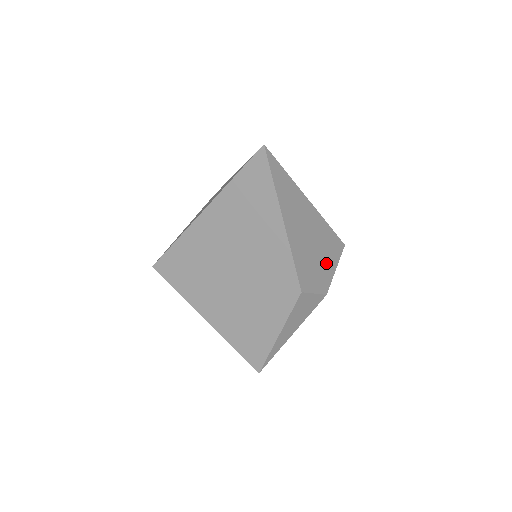
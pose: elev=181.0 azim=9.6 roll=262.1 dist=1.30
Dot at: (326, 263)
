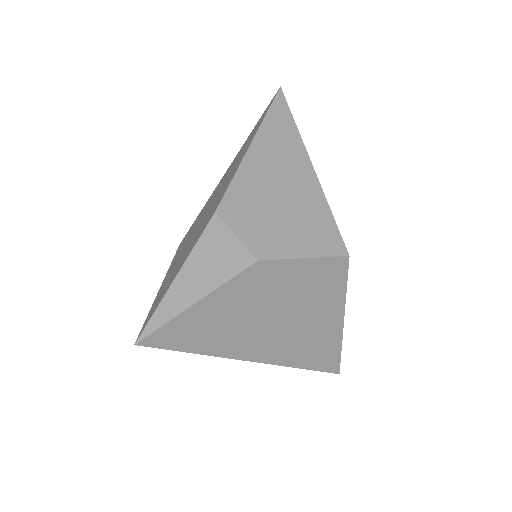
Dot at: (290, 234)
